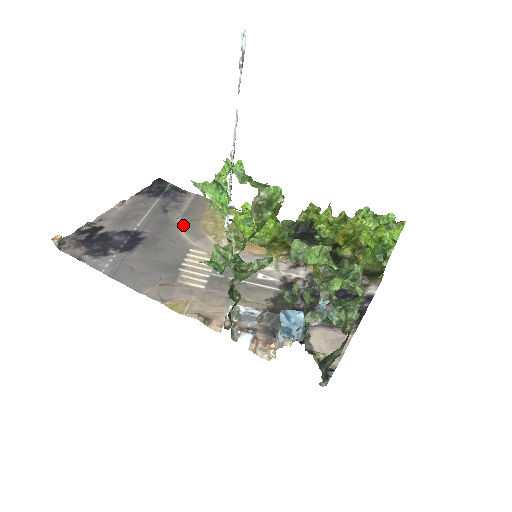
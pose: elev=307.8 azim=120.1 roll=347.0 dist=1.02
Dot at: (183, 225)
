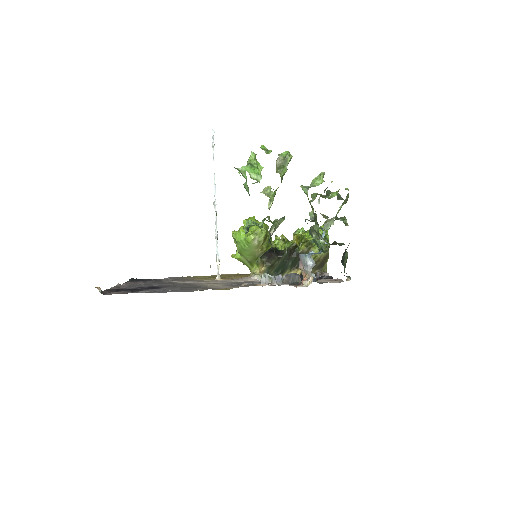
Dot at: (180, 281)
